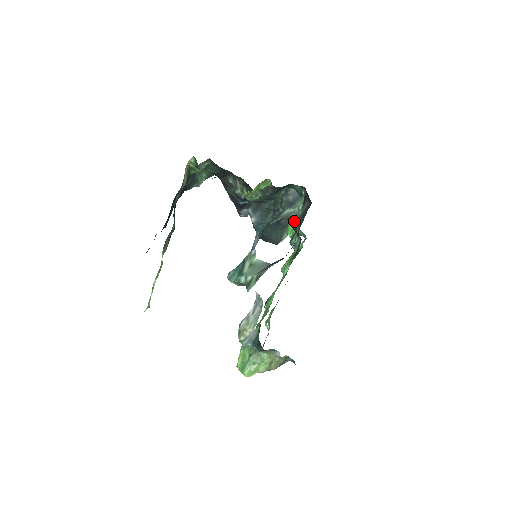
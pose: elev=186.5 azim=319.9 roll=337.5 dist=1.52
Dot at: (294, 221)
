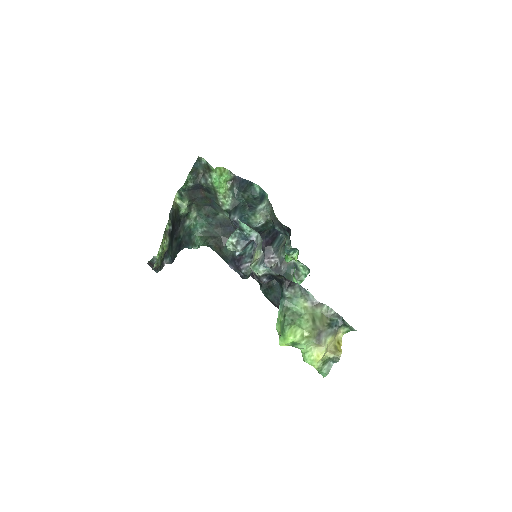
Dot at: (270, 214)
